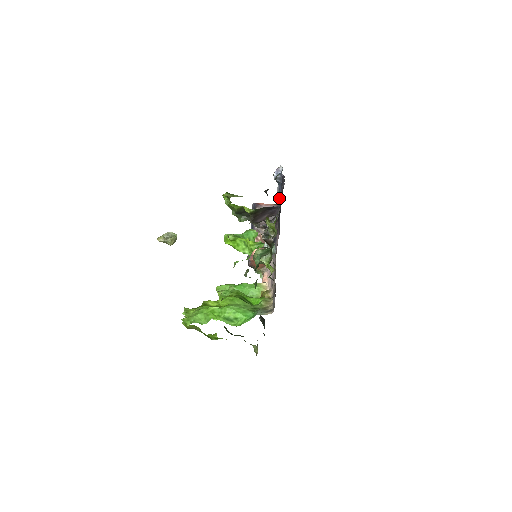
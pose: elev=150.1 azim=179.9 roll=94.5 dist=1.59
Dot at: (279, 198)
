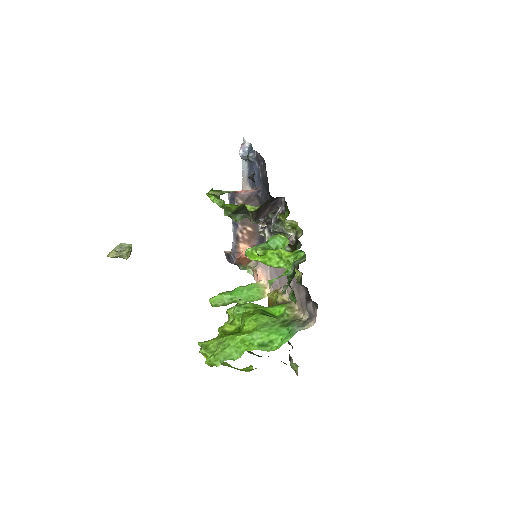
Dot at: occluded
